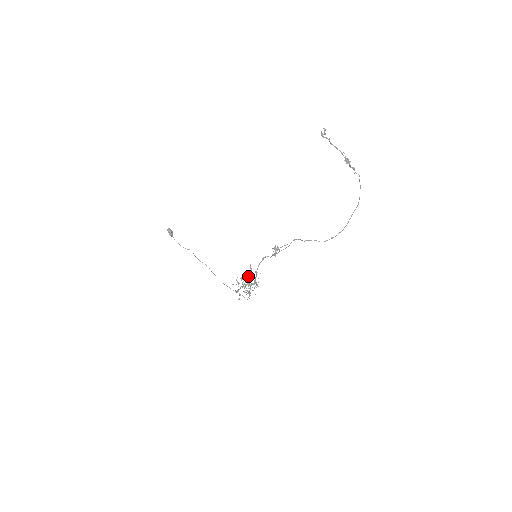
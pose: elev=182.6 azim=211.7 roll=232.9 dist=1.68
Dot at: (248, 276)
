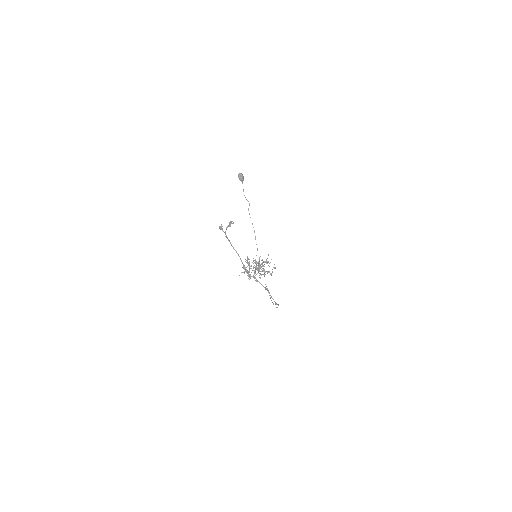
Dot at: occluded
